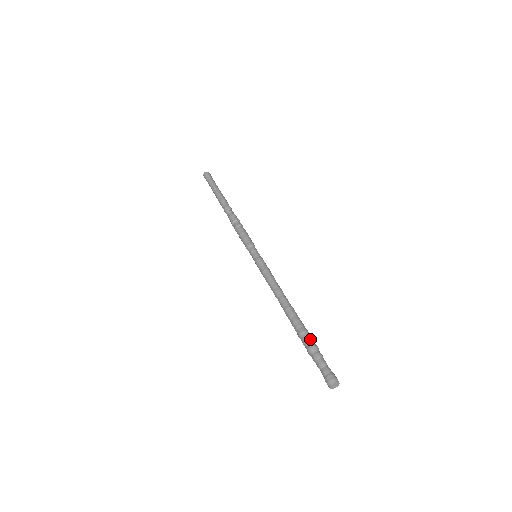
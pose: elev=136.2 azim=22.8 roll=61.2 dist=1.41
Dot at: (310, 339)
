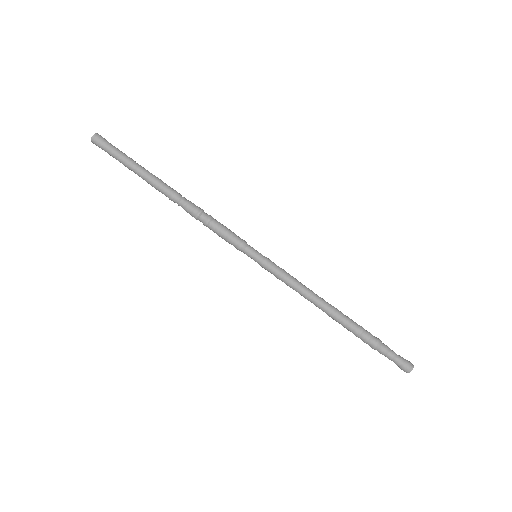
Dot at: (371, 338)
